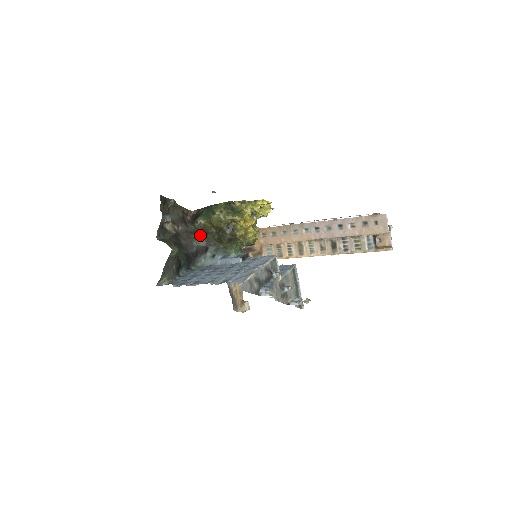
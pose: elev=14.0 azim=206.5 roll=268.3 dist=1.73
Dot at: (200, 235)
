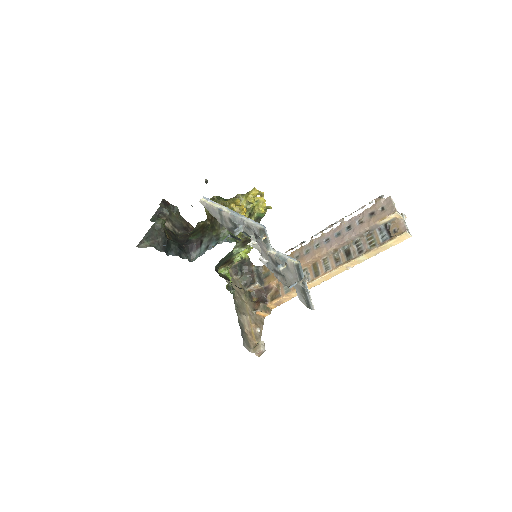
Dot at: (197, 232)
